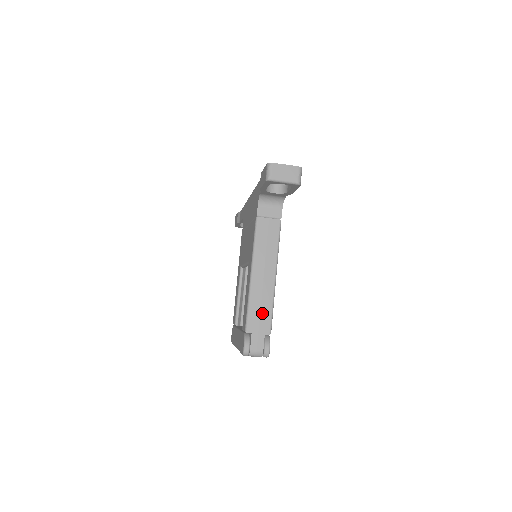
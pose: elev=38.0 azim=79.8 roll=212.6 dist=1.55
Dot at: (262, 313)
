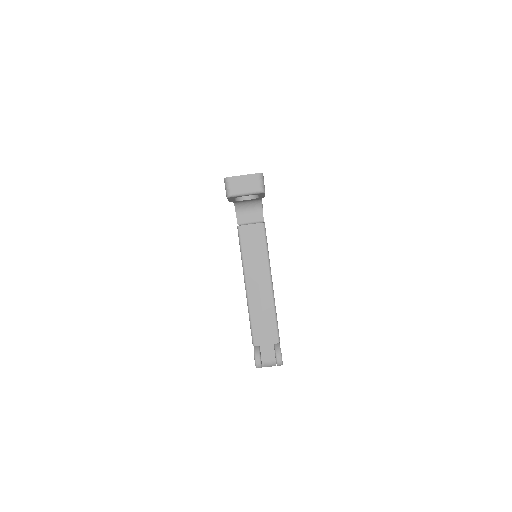
Dot at: (266, 323)
